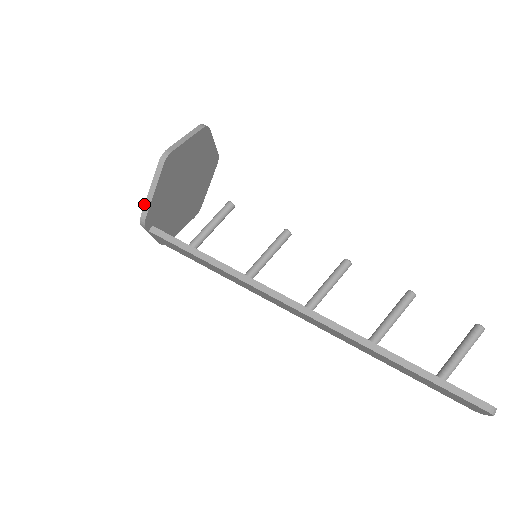
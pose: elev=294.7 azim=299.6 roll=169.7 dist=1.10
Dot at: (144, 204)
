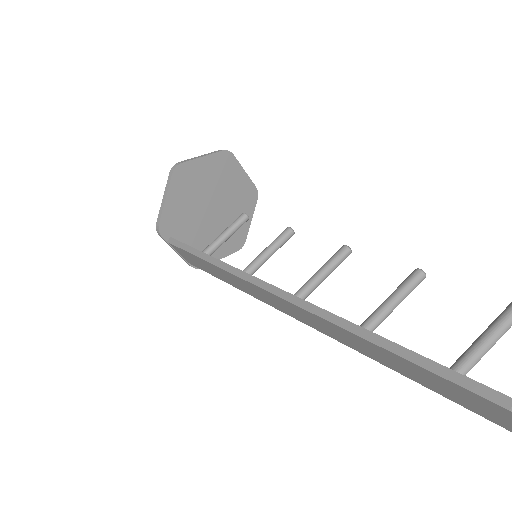
Dot at: (159, 212)
